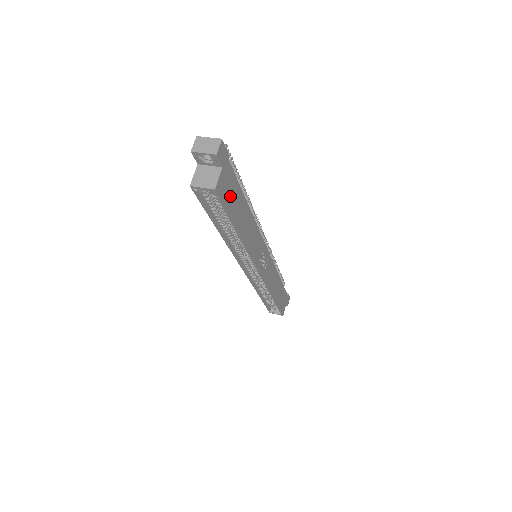
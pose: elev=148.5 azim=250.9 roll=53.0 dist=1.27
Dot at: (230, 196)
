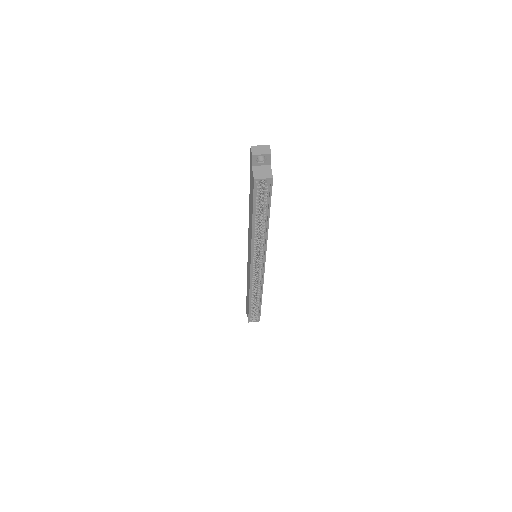
Dot at: occluded
